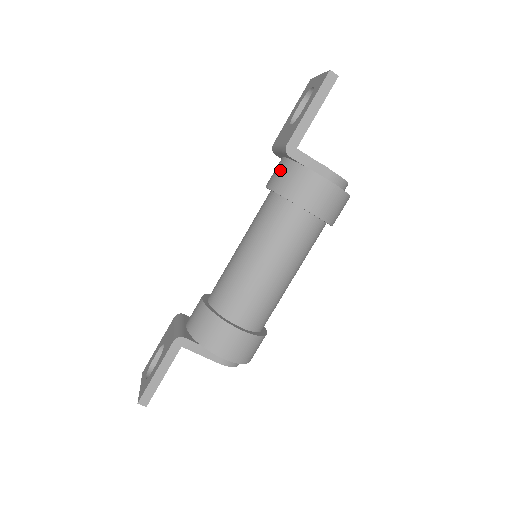
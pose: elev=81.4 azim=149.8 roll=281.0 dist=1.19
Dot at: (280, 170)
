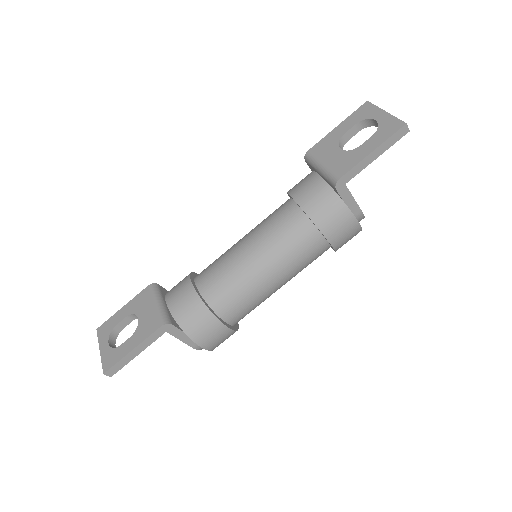
Dot at: (316, 191)
